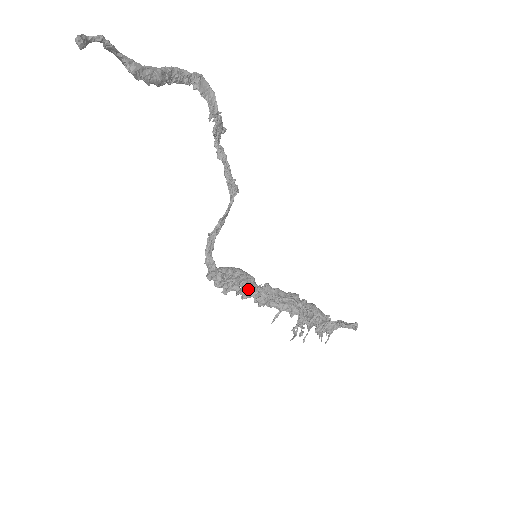
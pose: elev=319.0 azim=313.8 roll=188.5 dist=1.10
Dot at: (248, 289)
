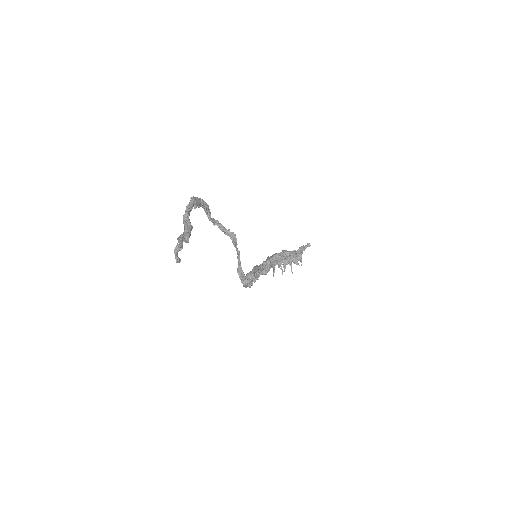
Dot at: (259, 273)
